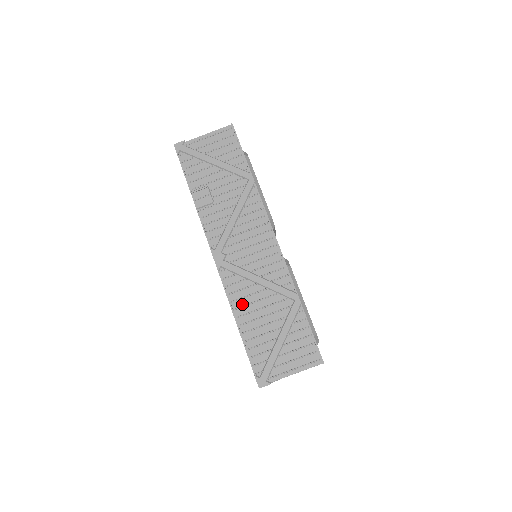
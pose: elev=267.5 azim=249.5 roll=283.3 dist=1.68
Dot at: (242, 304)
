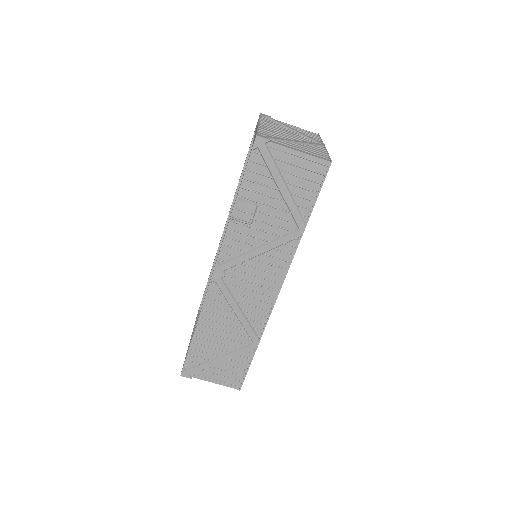
Dot at: (211, 318)
